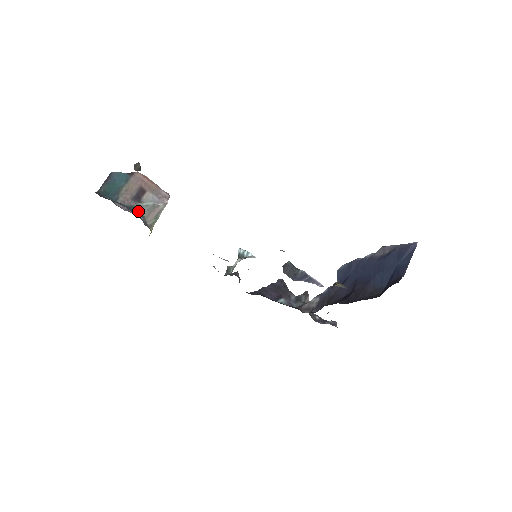
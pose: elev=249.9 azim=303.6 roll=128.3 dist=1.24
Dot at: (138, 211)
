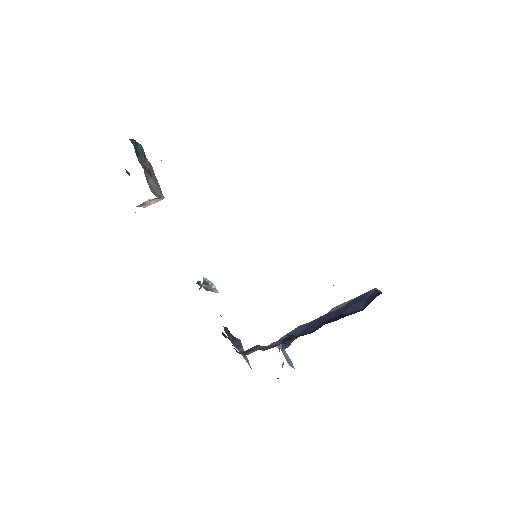
Dot at: occluded
